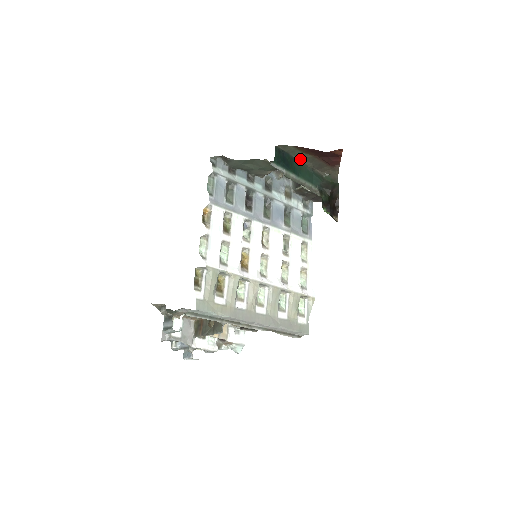
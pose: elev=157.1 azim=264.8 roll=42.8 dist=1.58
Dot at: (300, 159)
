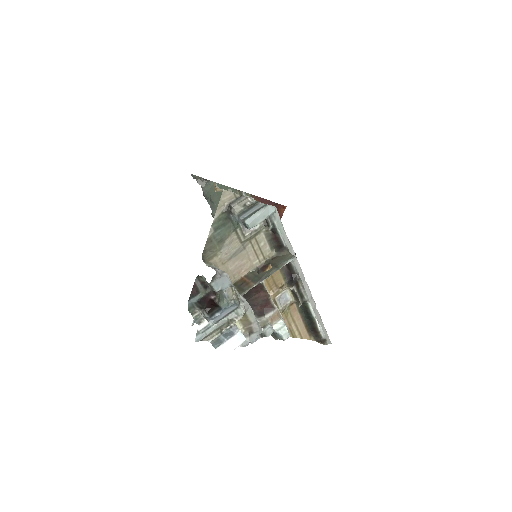
Dot at: occluded
